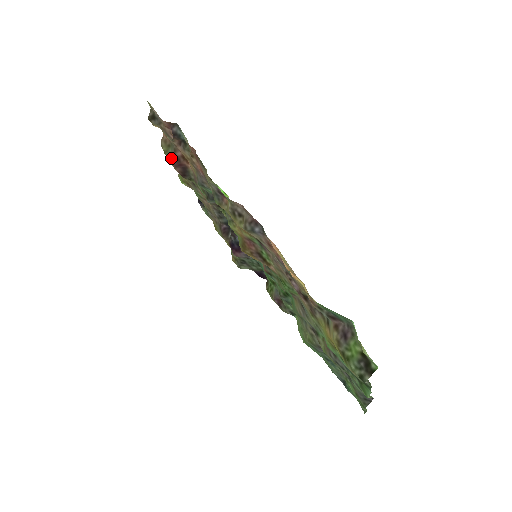
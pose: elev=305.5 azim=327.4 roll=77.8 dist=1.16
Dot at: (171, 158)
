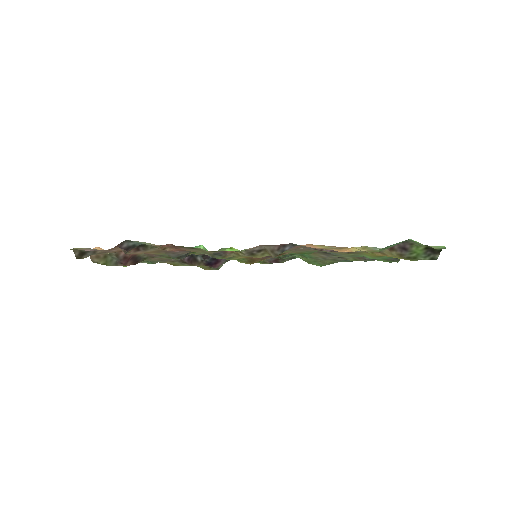
Dot at: (115, 263)
